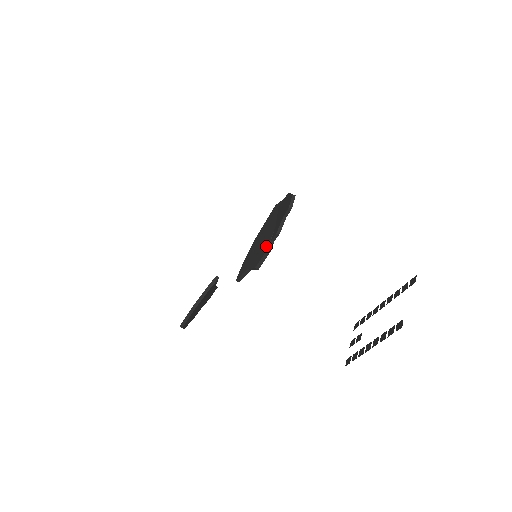
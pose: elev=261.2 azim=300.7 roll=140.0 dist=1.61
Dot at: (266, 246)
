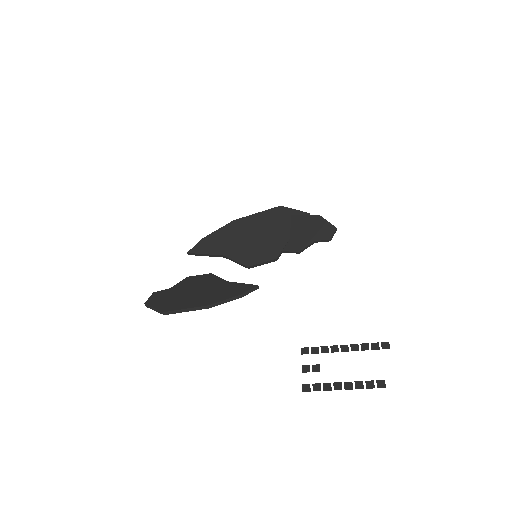
Dot at: (273, 253)
